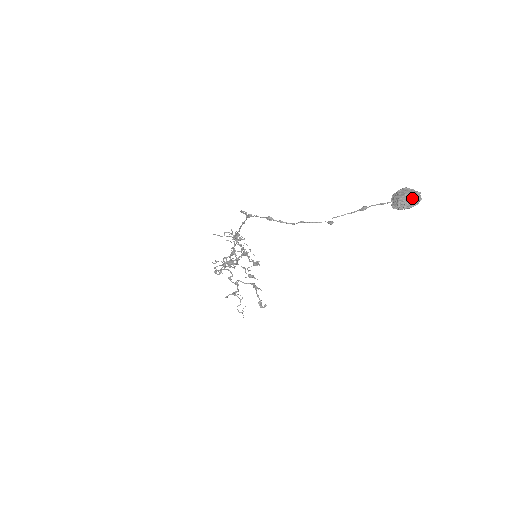
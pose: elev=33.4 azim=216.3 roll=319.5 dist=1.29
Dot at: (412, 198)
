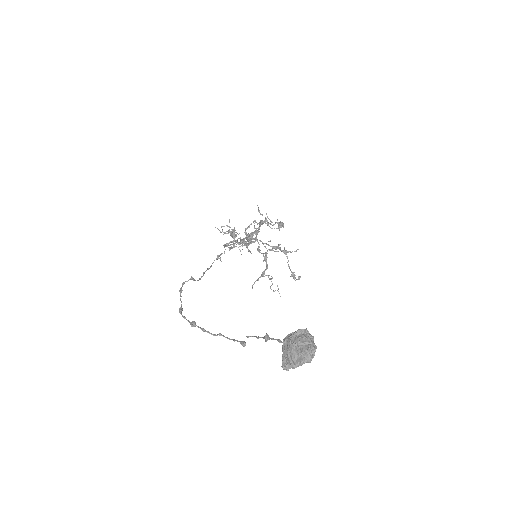
Dot at: (295, 364)
